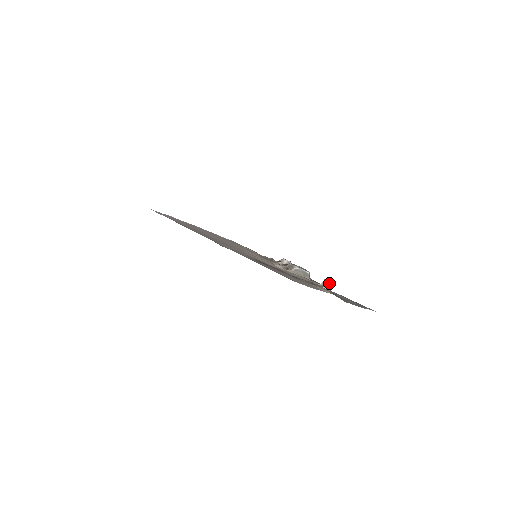
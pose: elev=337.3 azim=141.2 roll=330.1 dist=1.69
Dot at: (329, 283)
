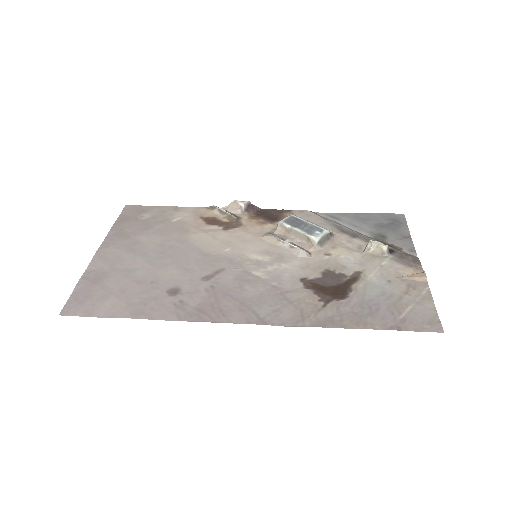
Dot at: (387, 248)
